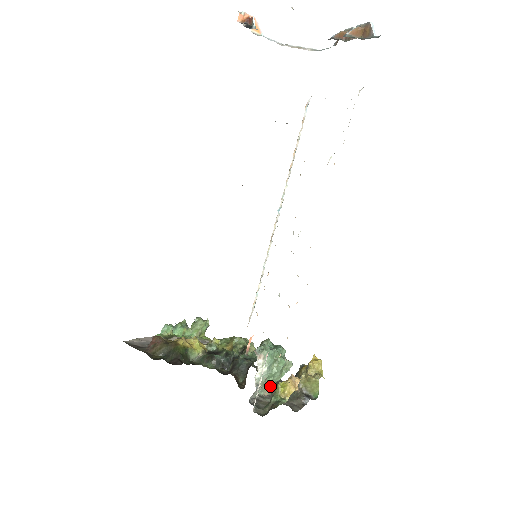
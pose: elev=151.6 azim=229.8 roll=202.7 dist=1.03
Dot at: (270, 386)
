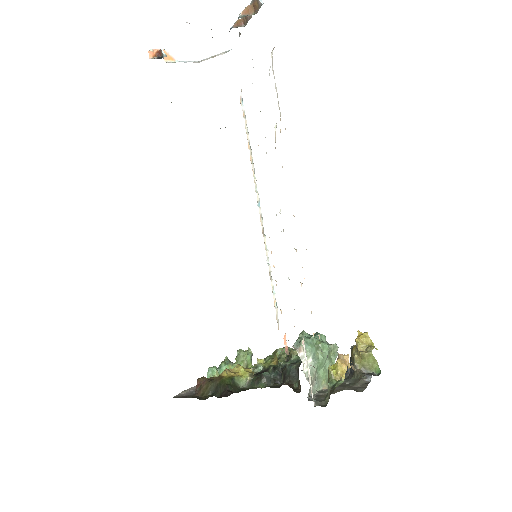
Dot at: (325, 378)
